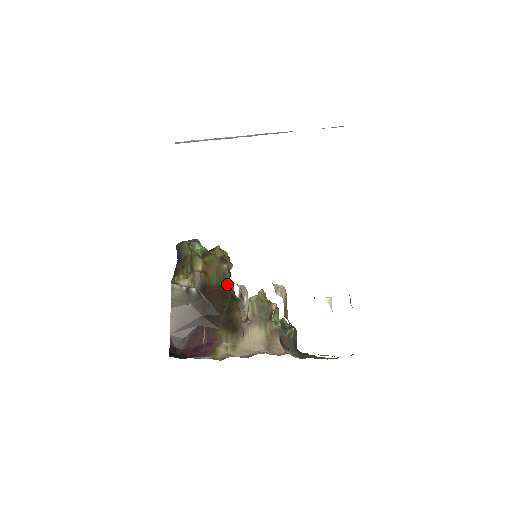
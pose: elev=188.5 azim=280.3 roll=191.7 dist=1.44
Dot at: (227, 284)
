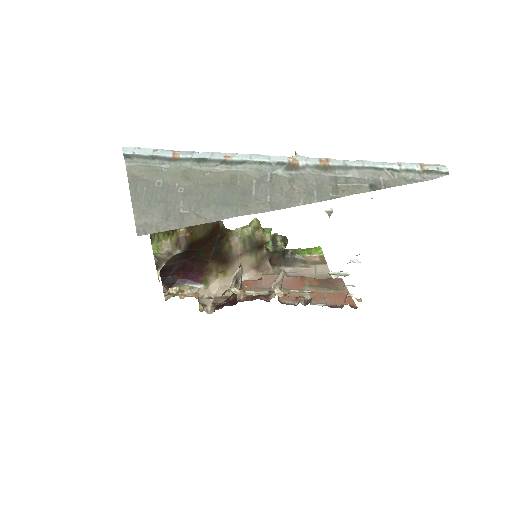
Dot at: (216, 228)
